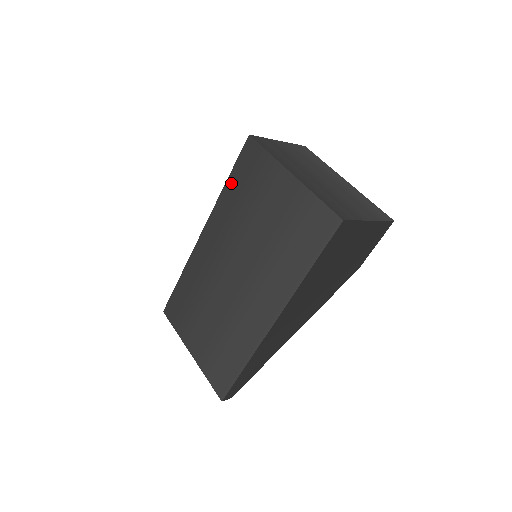
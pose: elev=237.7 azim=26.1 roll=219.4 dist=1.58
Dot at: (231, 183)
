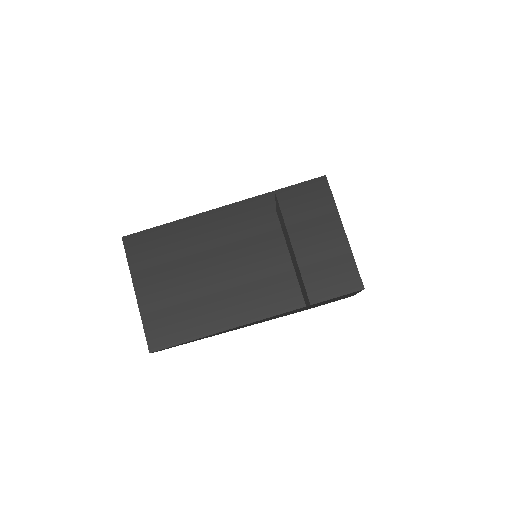
Dot at: (285, 194)
